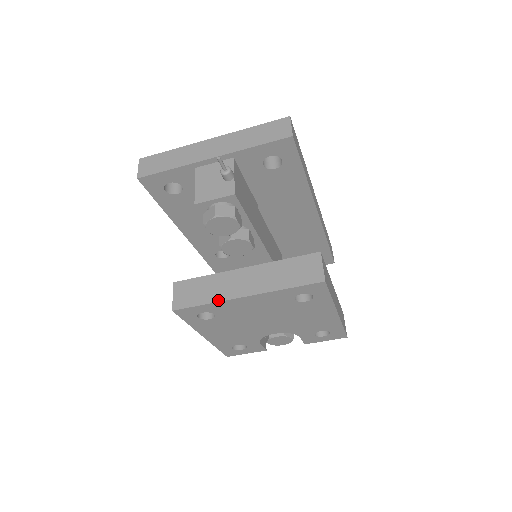
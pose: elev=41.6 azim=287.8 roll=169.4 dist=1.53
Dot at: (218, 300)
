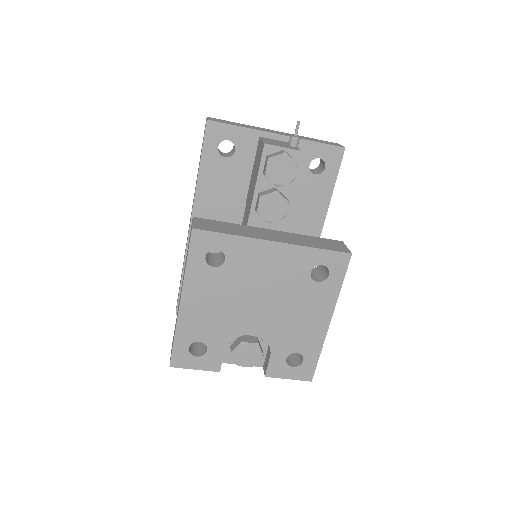
Dot at: (245, 236)
